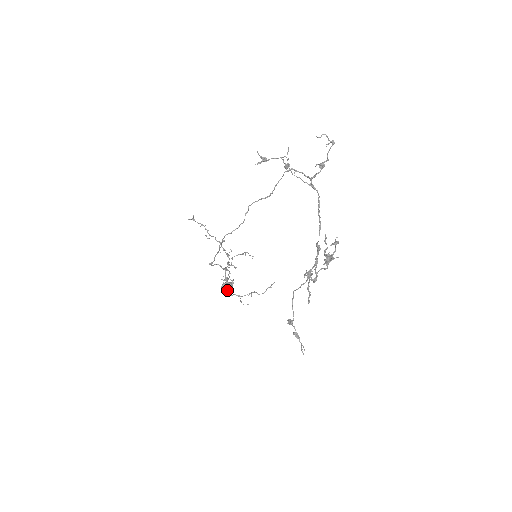
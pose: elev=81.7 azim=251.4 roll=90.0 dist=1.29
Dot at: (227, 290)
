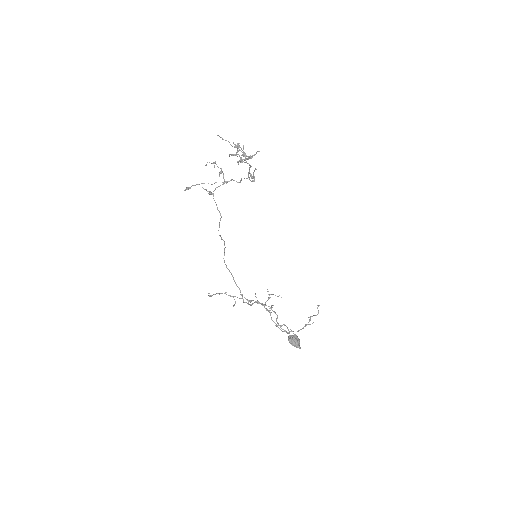
Dot at: (295, 340)
